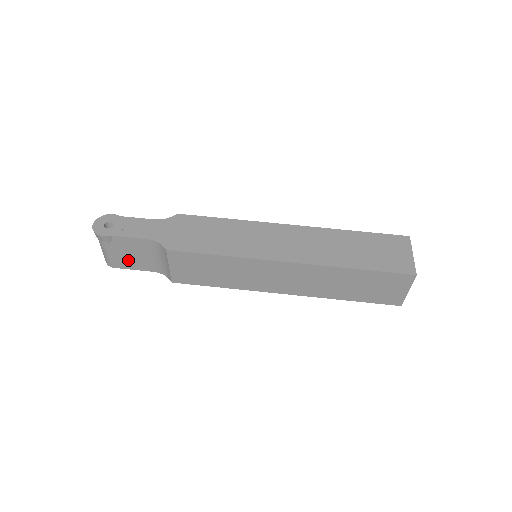
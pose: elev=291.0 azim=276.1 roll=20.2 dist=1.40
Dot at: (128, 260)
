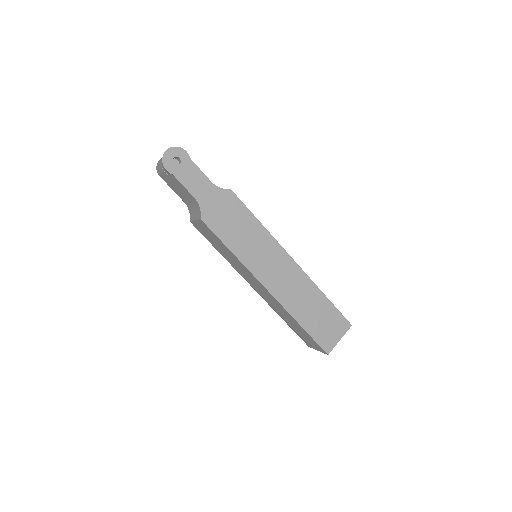
Dot at: (172, 185)
